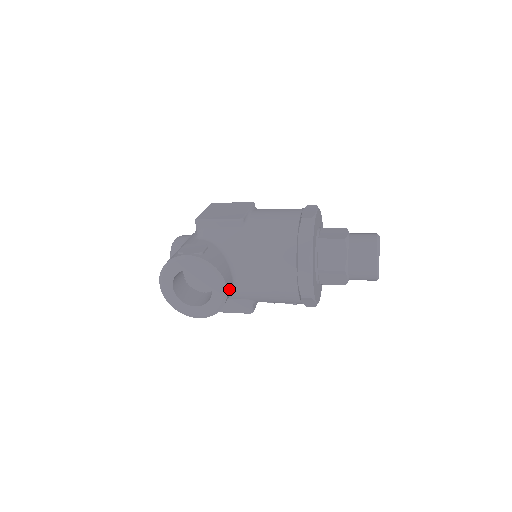
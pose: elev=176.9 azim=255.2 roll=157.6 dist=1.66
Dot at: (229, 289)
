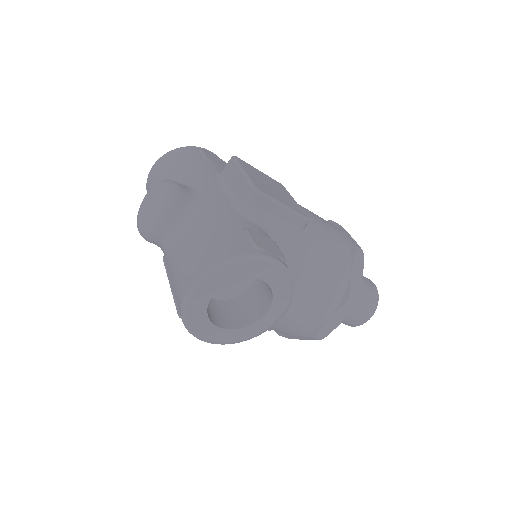
Dot at: occluded
